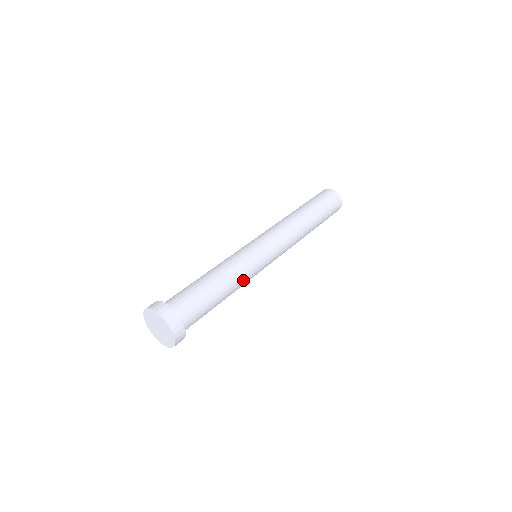
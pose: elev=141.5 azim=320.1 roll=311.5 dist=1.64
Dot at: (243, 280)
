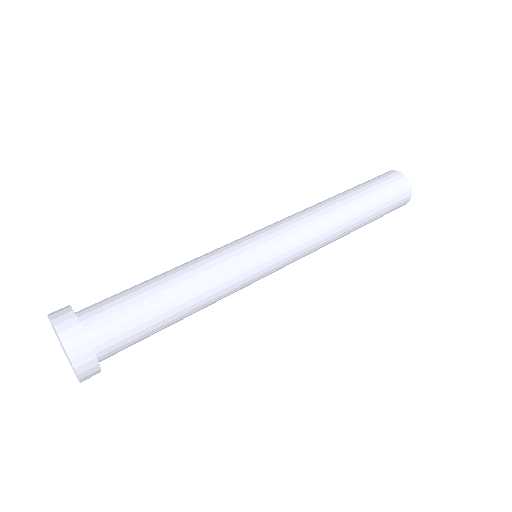
Dot at: (221, 288)
